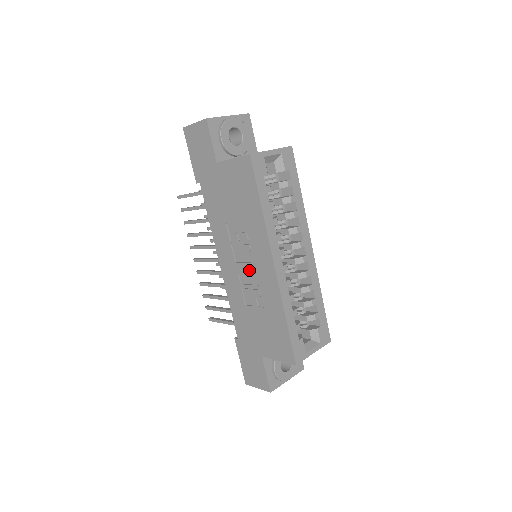
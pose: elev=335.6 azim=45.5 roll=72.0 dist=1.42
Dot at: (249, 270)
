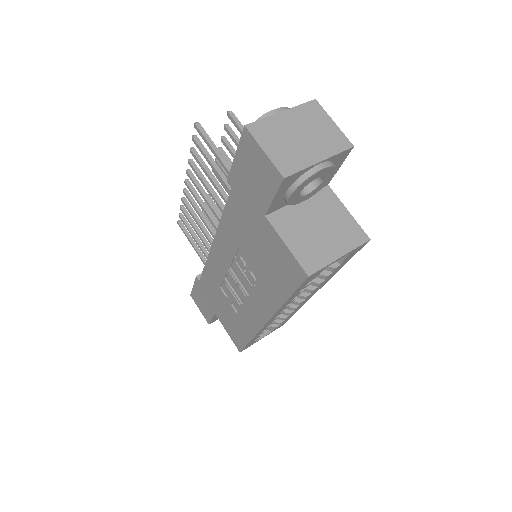
Dot at: (239, 290)
